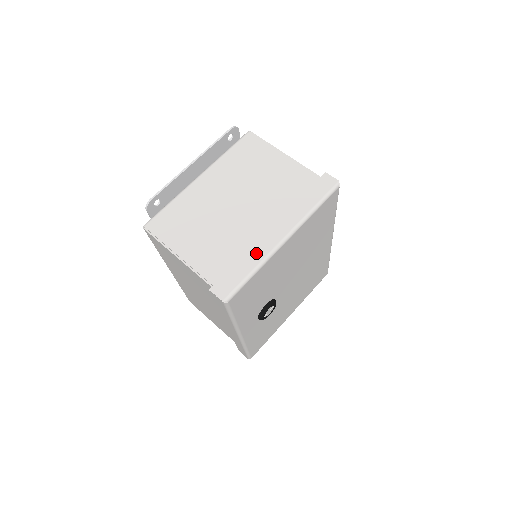
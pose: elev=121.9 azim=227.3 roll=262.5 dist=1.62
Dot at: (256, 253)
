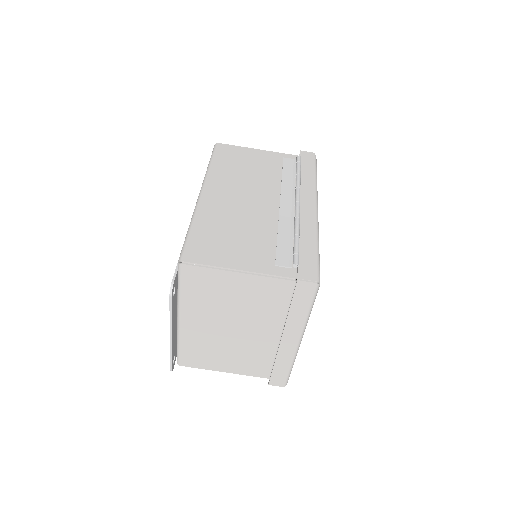
Dot at: (284, 358)
